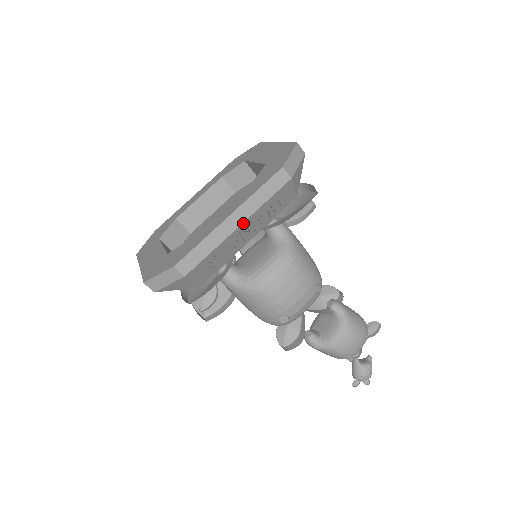
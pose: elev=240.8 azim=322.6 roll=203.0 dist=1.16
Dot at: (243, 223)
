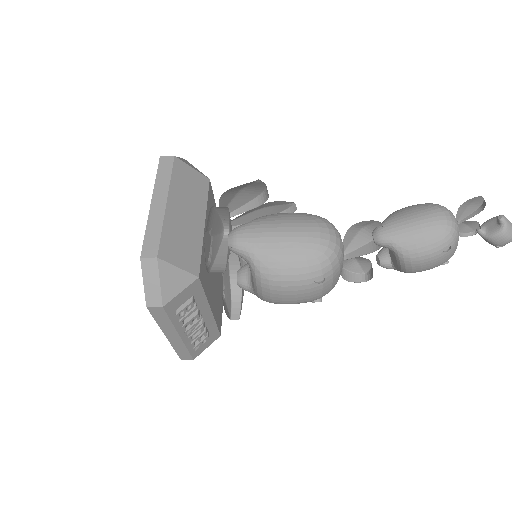
Dot at: (179, 334)
